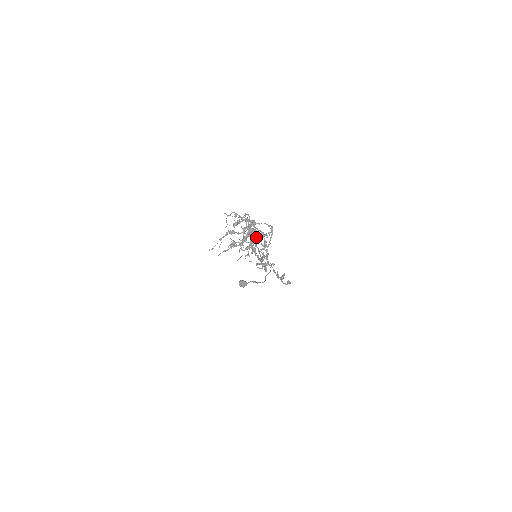
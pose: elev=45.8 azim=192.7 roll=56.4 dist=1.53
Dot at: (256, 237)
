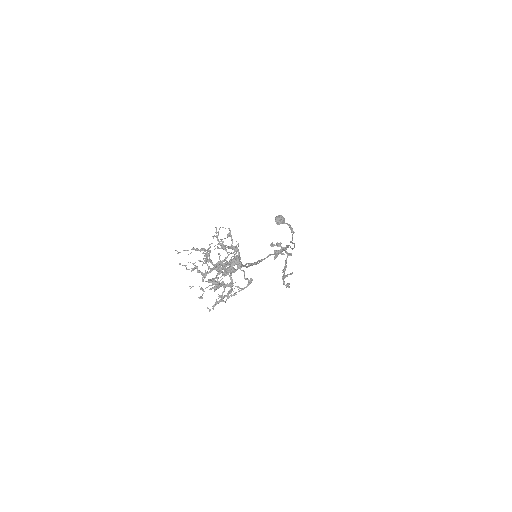
Dot at: (235, 270)
